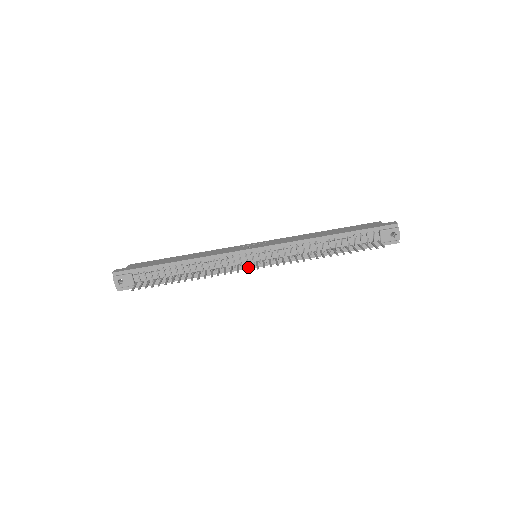
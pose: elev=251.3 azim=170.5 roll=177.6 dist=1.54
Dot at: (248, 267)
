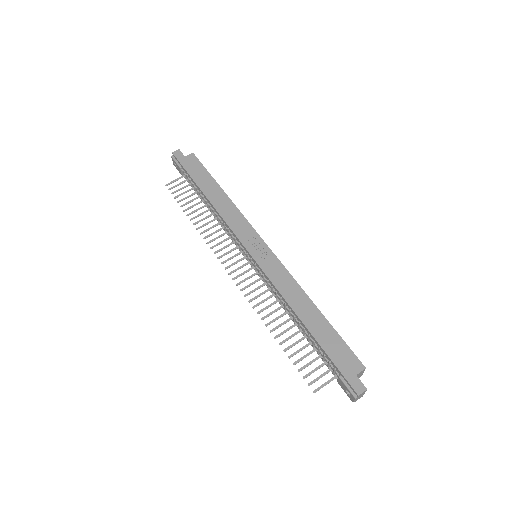
Dot at: (245, 256)
